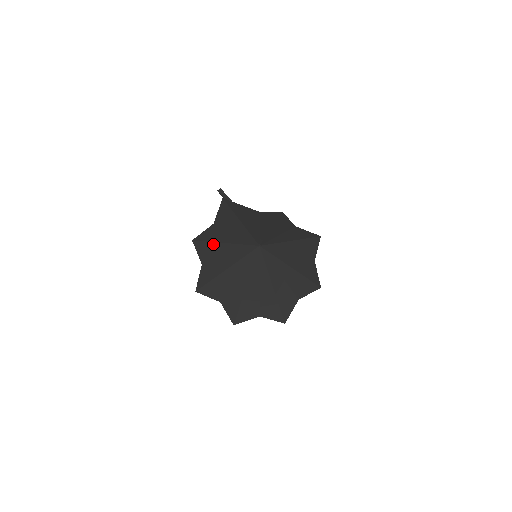
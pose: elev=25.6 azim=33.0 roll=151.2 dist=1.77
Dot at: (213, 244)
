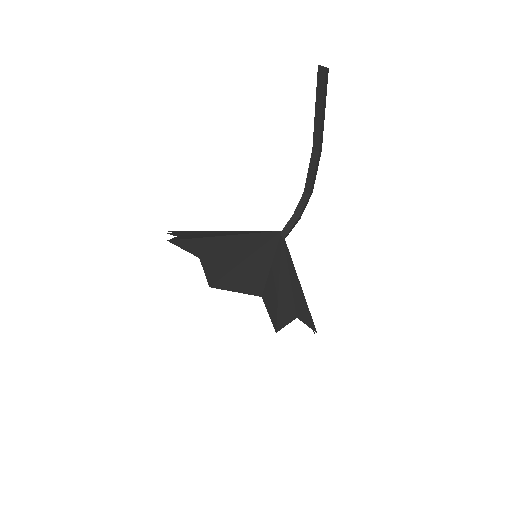
Dot at: (201, 239)
